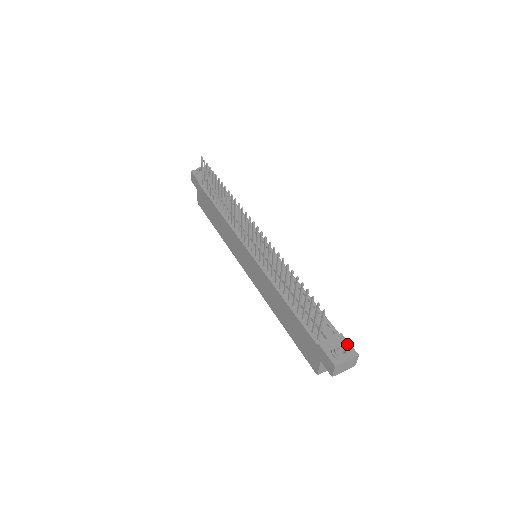
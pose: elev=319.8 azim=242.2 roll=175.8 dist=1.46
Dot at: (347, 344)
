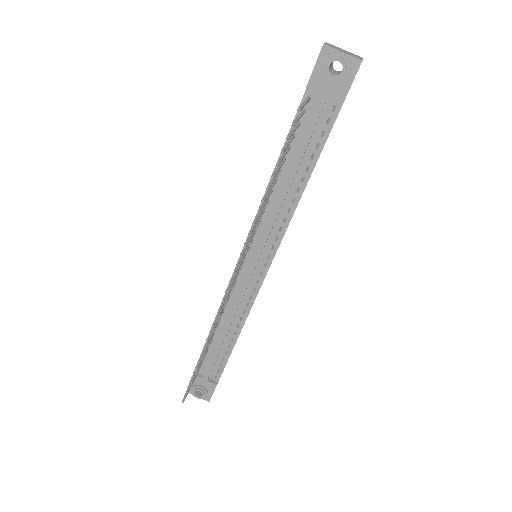
Dot at: (211, 392)
